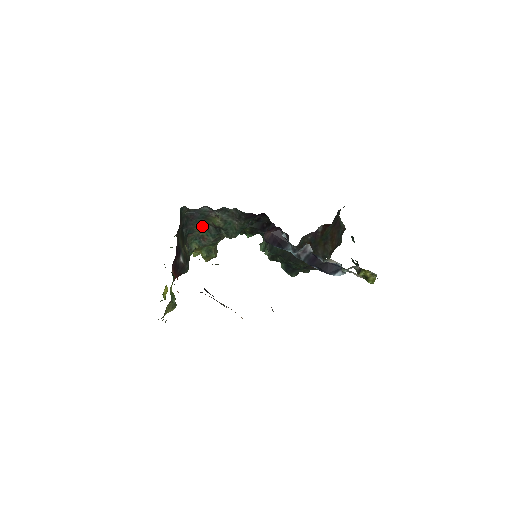
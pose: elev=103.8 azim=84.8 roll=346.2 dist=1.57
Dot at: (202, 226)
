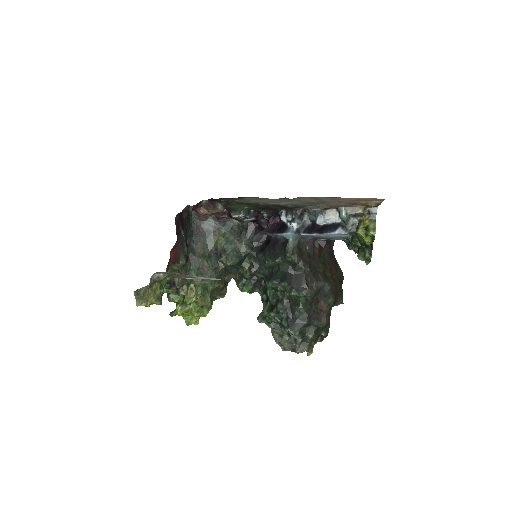
Dot at: (204, 251)
